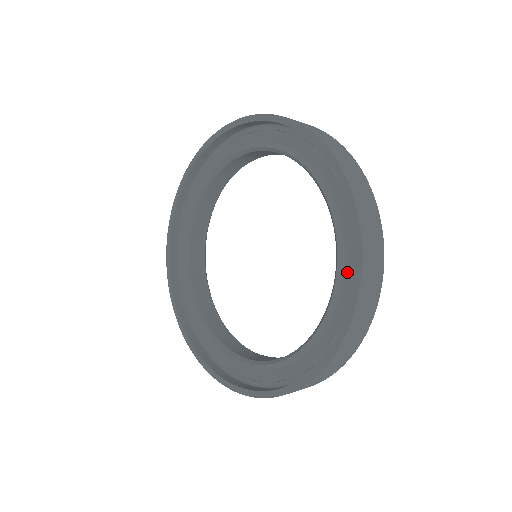
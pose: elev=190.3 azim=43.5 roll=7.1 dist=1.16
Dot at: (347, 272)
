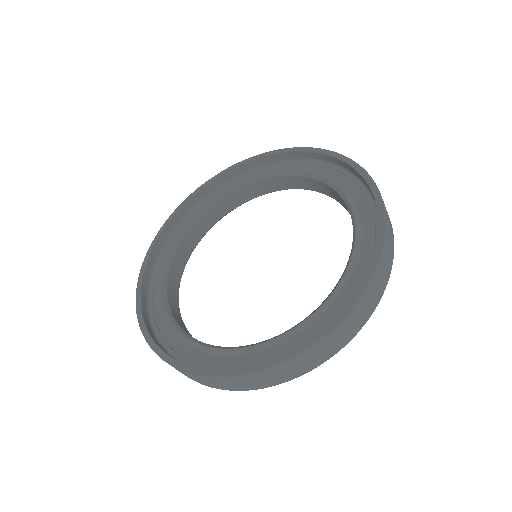
Dot at: (365, 238)
